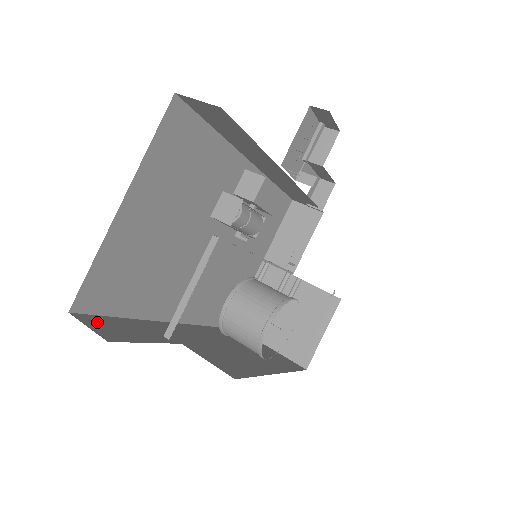
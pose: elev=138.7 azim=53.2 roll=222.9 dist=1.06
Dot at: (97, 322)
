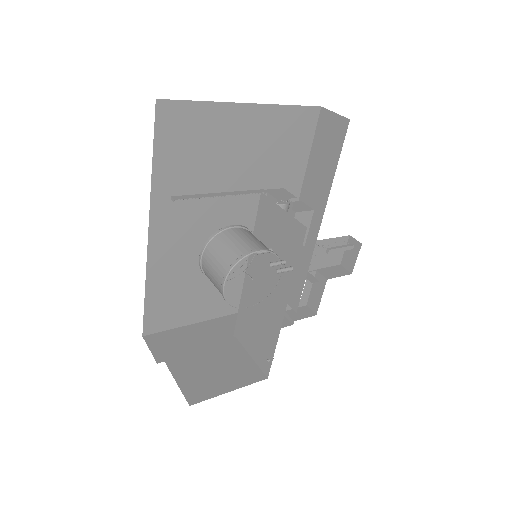
Dot at: occluded
